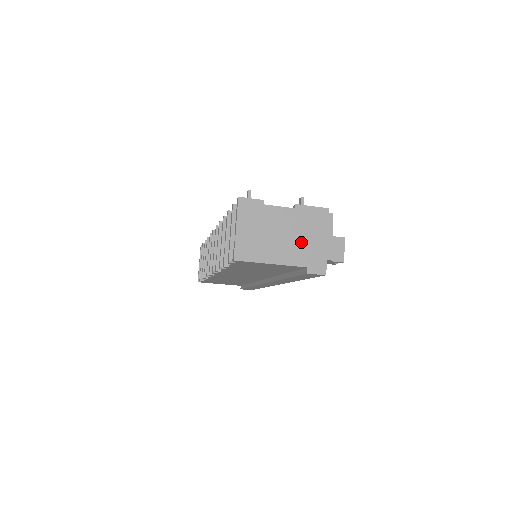
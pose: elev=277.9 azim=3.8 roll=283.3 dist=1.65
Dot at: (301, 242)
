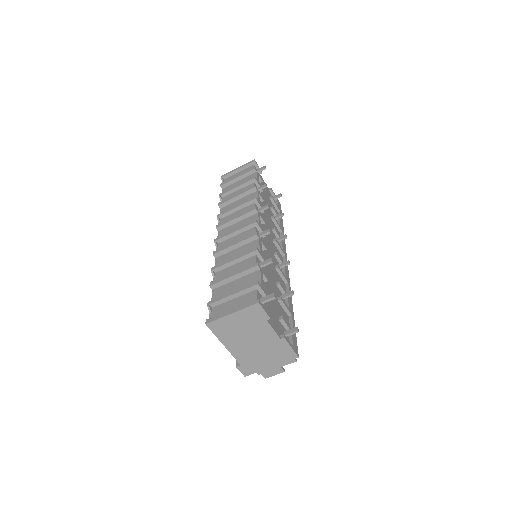
Dot at: (257, 354)
